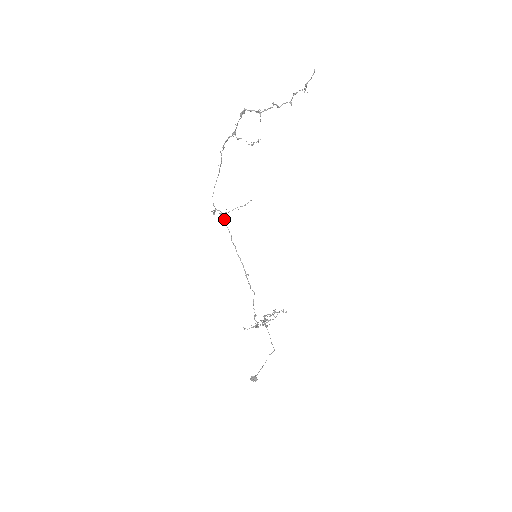
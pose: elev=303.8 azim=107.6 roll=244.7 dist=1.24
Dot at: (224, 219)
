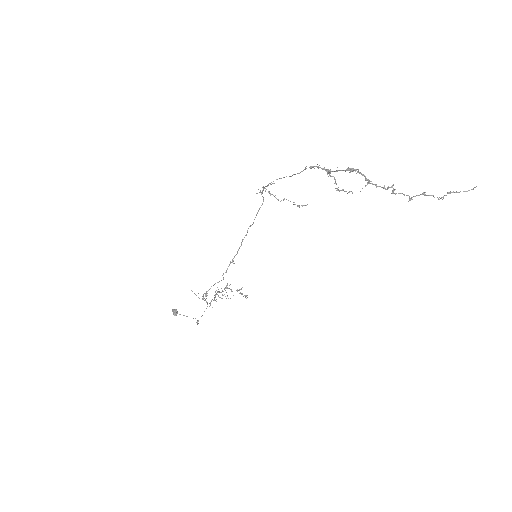
Dot at: (260, 207)
